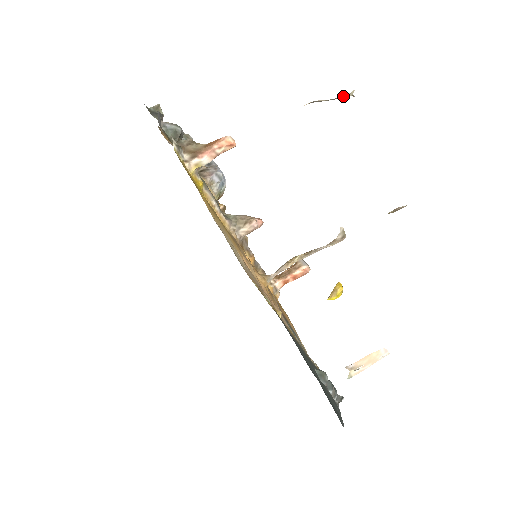
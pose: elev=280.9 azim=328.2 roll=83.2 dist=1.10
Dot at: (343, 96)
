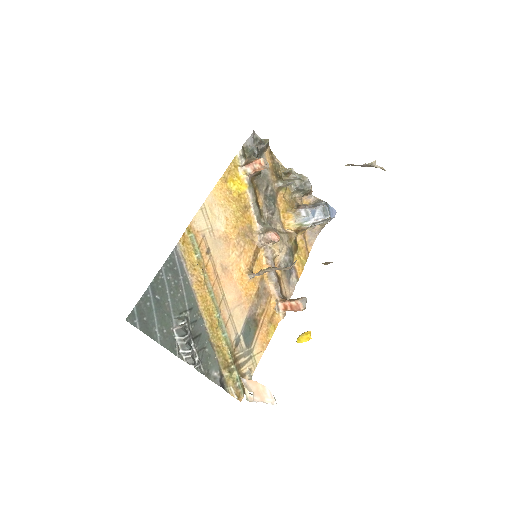
Dot at: (365, 164)
